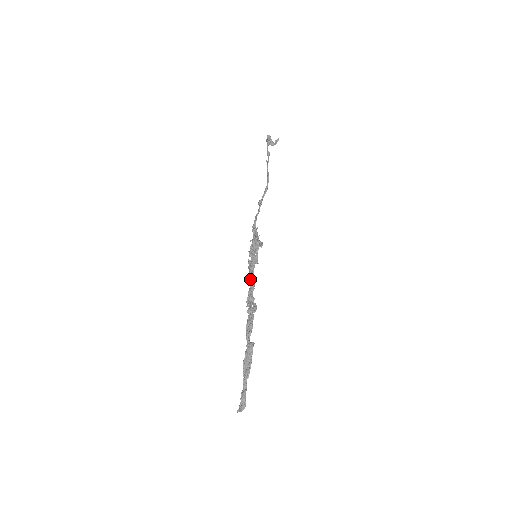
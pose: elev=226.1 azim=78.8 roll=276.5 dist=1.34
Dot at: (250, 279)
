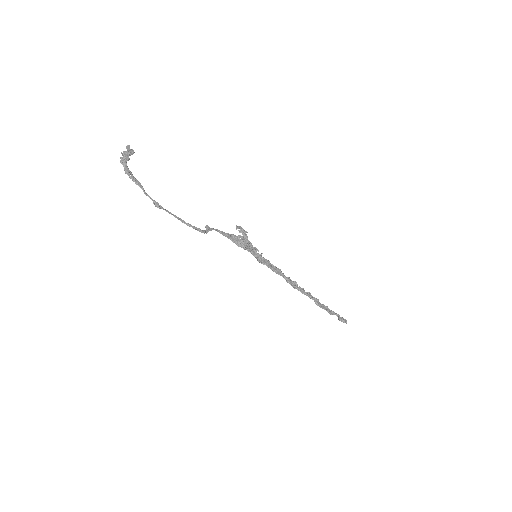
Dot at: (271, 266)
